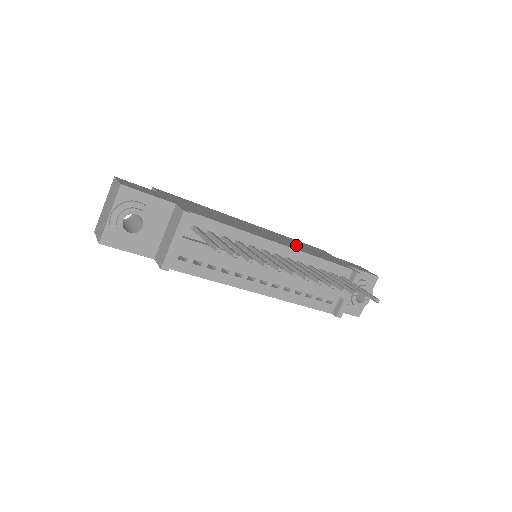
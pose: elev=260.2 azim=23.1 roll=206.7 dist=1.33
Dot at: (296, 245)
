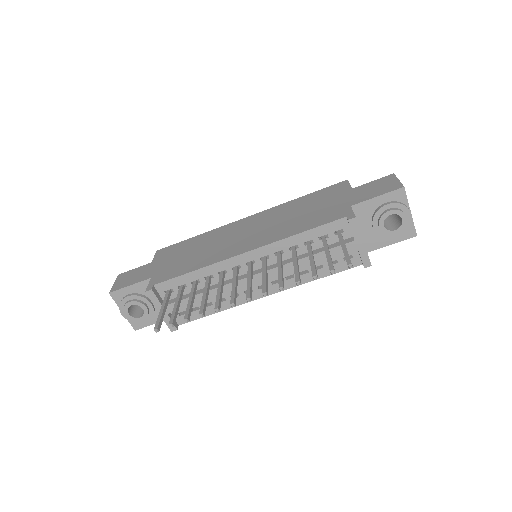
Dot at: (283, 223)
